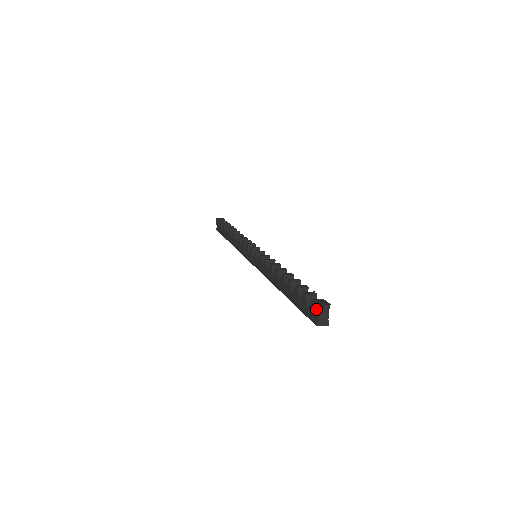
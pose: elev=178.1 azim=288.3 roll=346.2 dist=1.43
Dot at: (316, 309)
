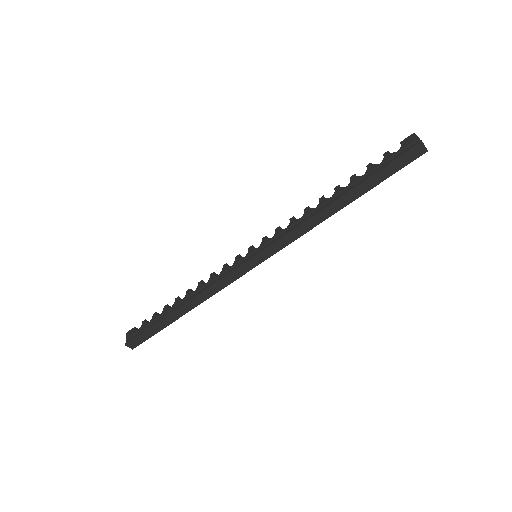
Dot at: (412, 137)
